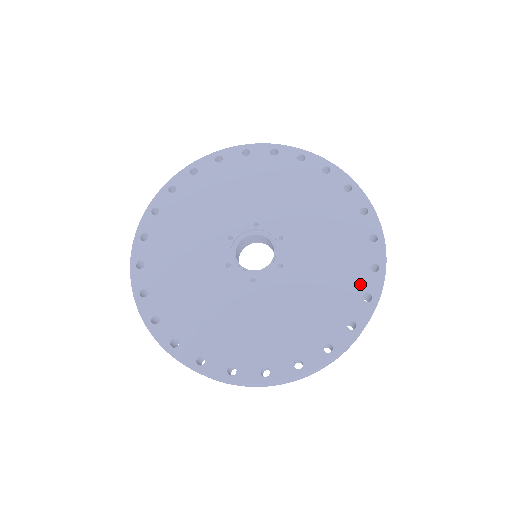
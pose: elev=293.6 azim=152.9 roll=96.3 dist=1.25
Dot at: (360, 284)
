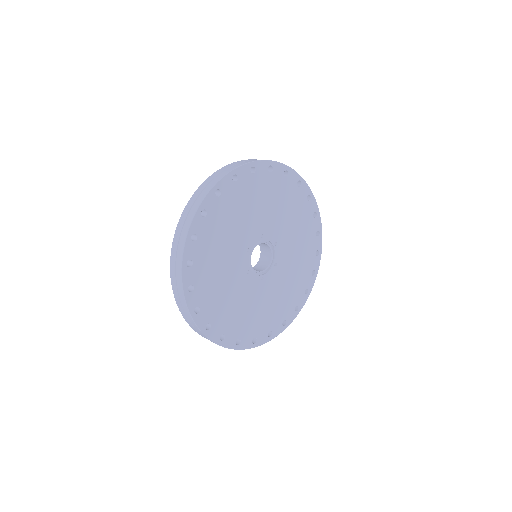
Dot at: (274, 325)
